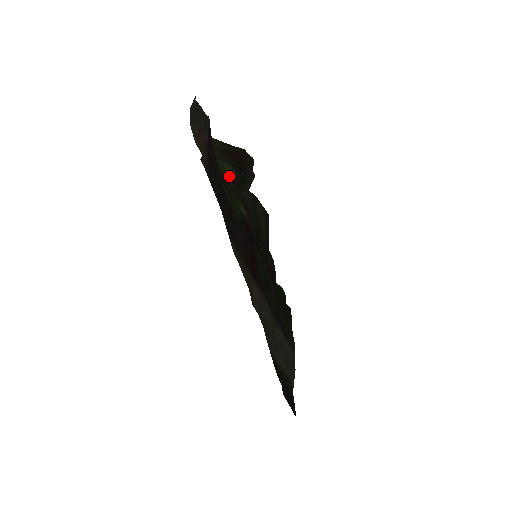
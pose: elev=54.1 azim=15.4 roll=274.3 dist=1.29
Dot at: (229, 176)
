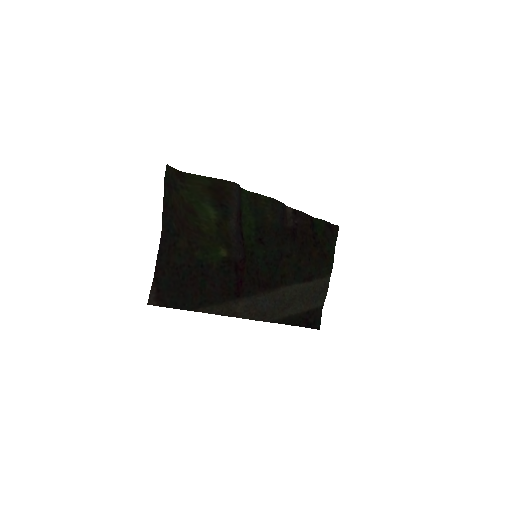
Dot at: (212, 219)
